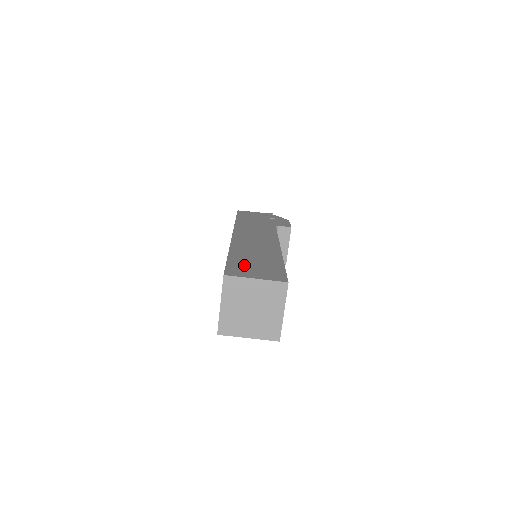
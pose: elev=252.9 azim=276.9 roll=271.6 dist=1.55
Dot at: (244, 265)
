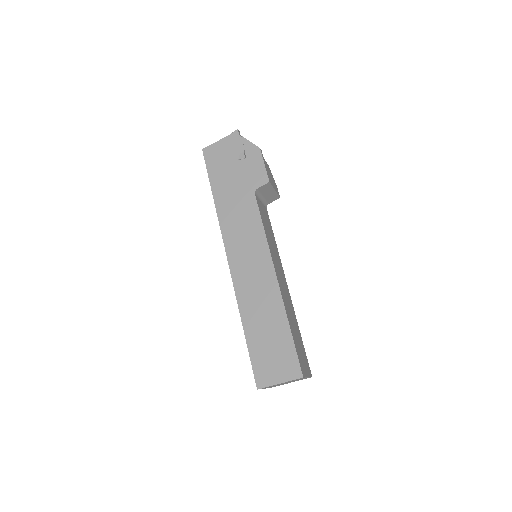
Dot at: (263, 356)
